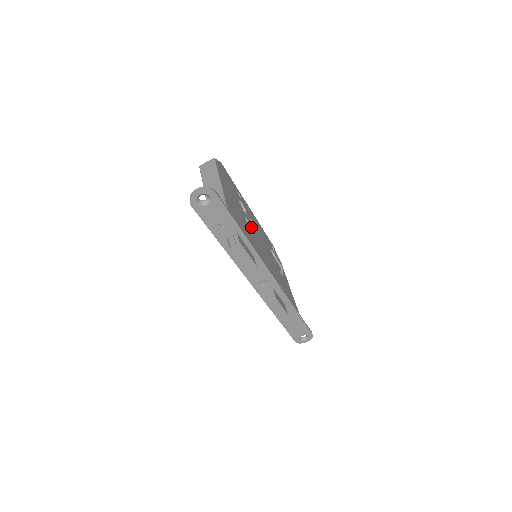
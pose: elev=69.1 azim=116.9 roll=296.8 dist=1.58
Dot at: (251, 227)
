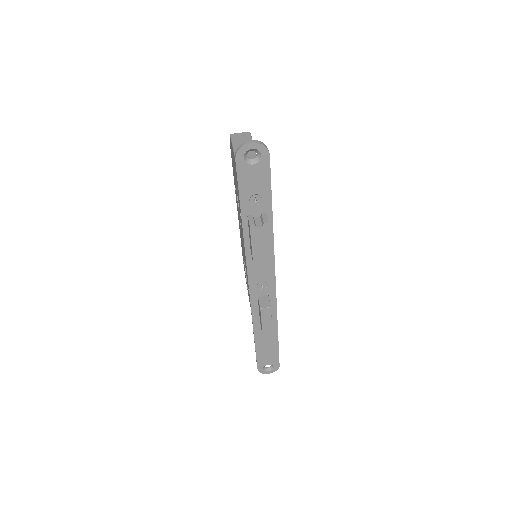
Dot at: occluded
